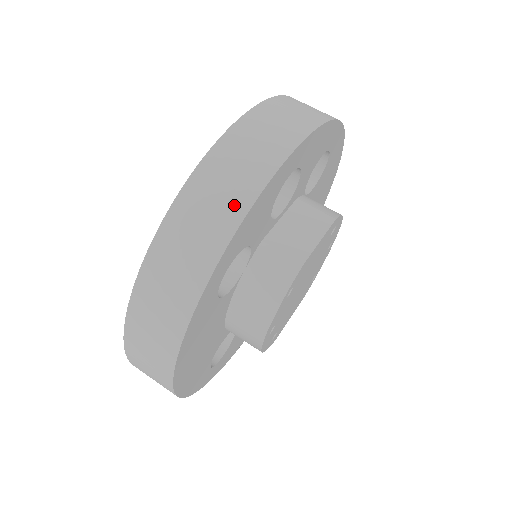
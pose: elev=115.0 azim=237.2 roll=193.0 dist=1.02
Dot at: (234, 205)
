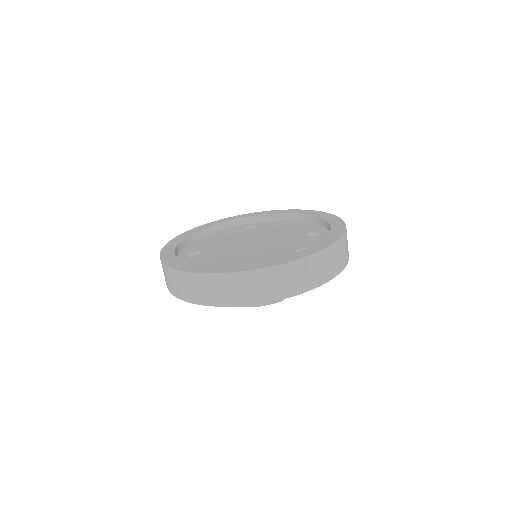
Dot at: (298, 287)
